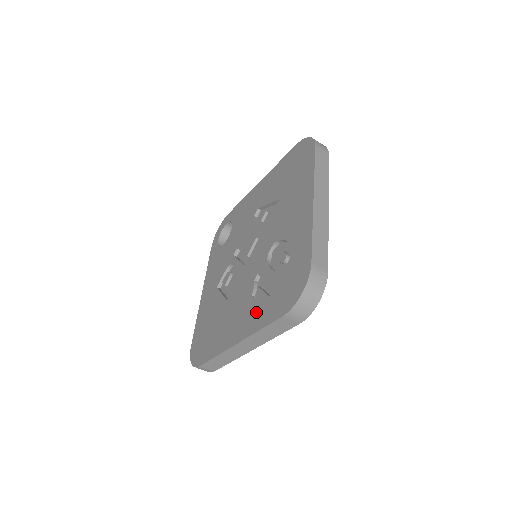
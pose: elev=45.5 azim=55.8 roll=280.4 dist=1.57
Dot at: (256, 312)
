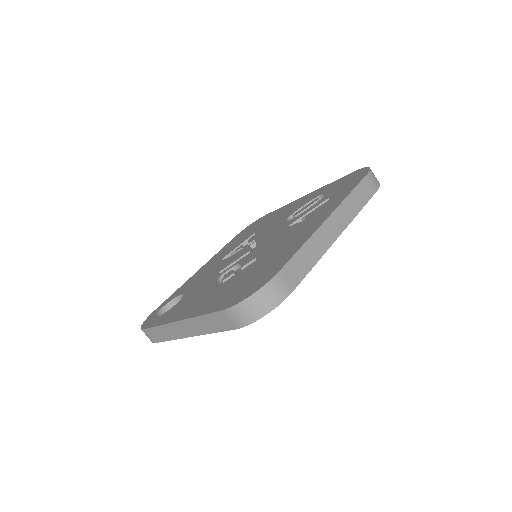
Dot at: (326, 206)
